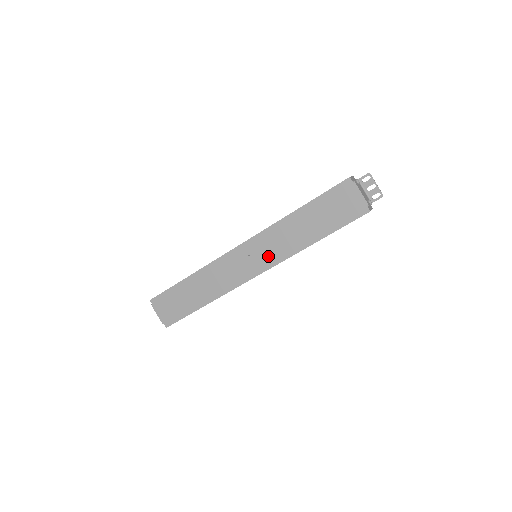
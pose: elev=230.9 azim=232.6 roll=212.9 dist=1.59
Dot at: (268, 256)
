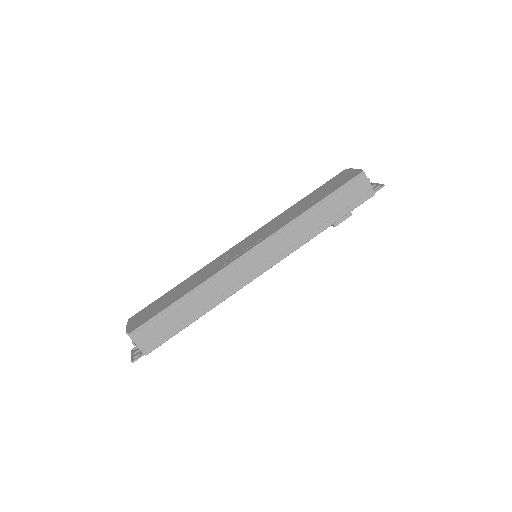
Dot at: (265, 234)
